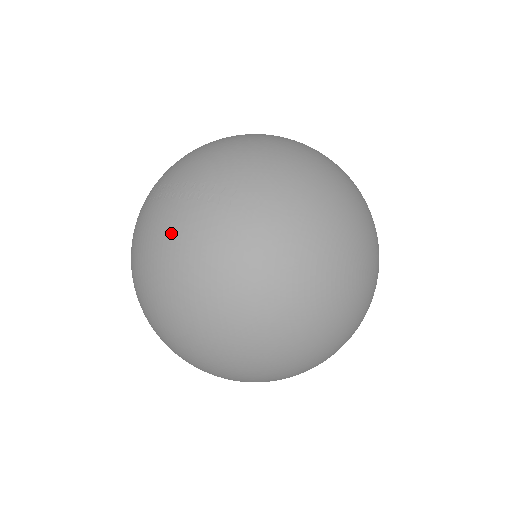
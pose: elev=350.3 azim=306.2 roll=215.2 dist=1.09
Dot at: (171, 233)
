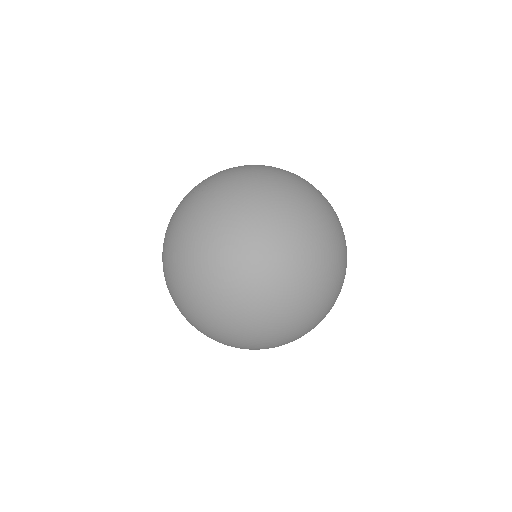
Dot at: (174, 212)
